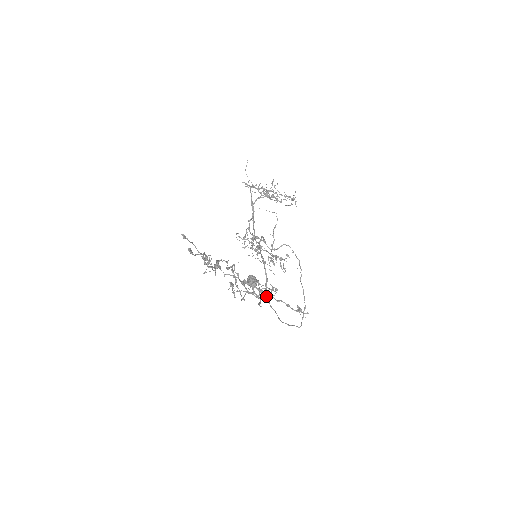
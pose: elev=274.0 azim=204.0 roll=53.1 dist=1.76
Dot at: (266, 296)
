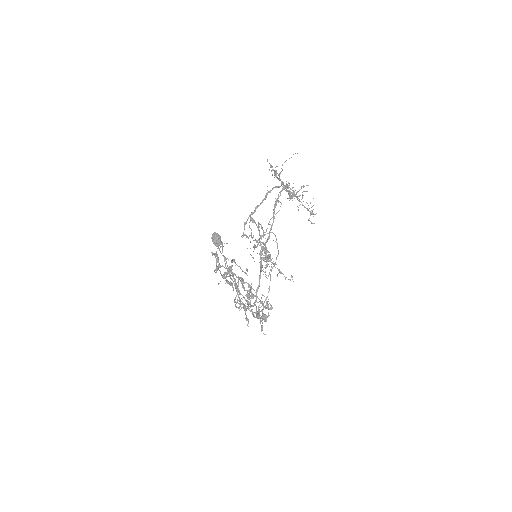
Dot at: (255, 302)
